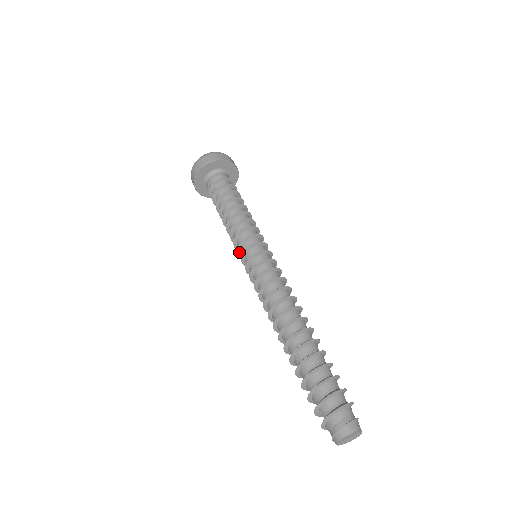
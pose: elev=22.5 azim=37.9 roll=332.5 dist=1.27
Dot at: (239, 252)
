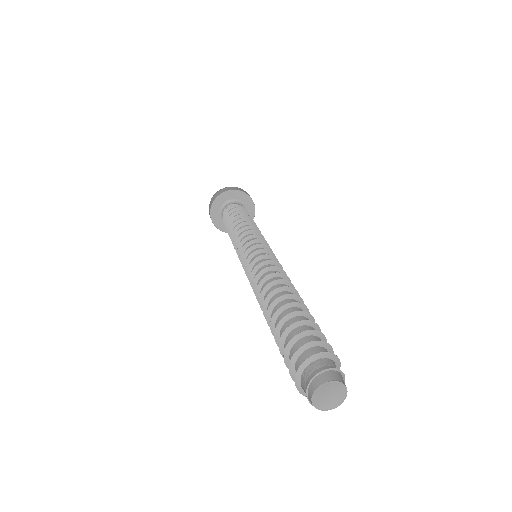
Dot at: occluded
